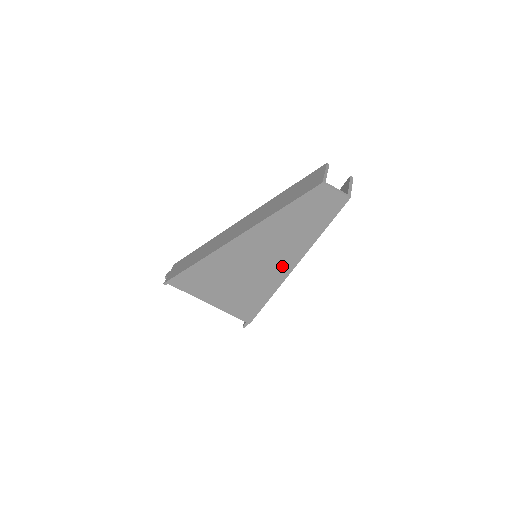
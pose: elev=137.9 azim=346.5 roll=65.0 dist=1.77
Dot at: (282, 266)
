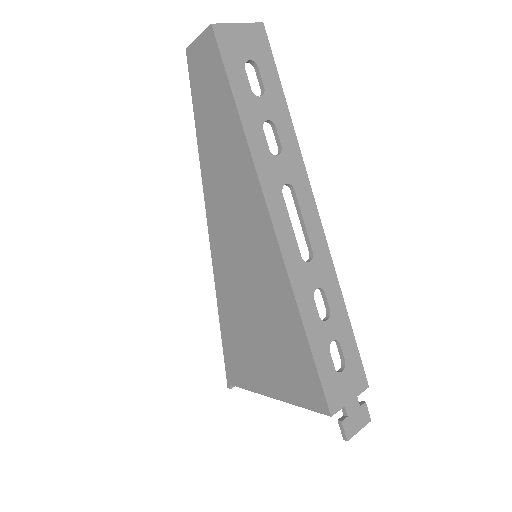
Dot at: (262, 235)
